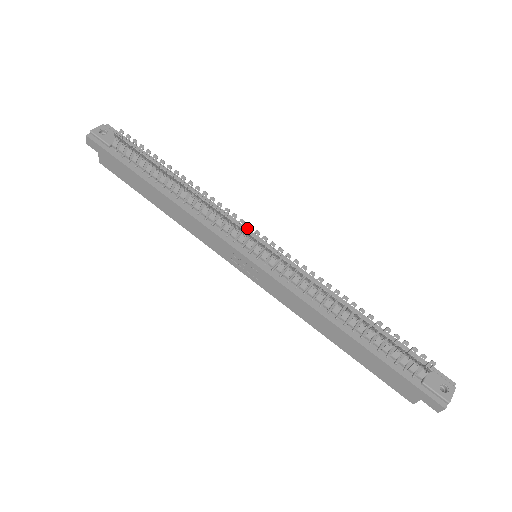
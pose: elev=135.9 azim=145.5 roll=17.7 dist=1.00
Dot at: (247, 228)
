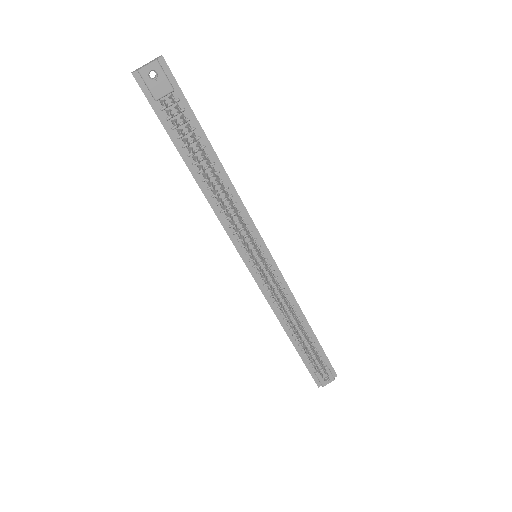
Dot at: (256, 249)
